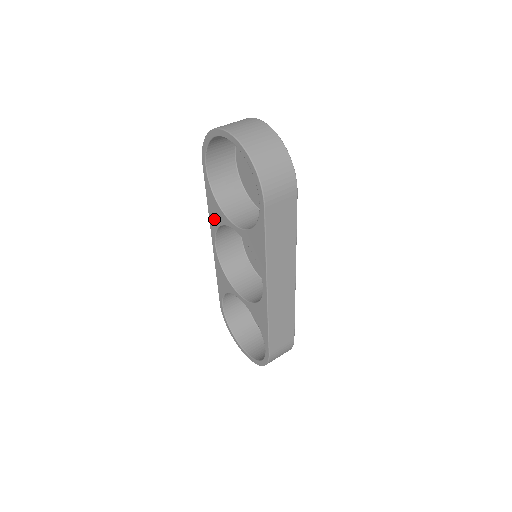
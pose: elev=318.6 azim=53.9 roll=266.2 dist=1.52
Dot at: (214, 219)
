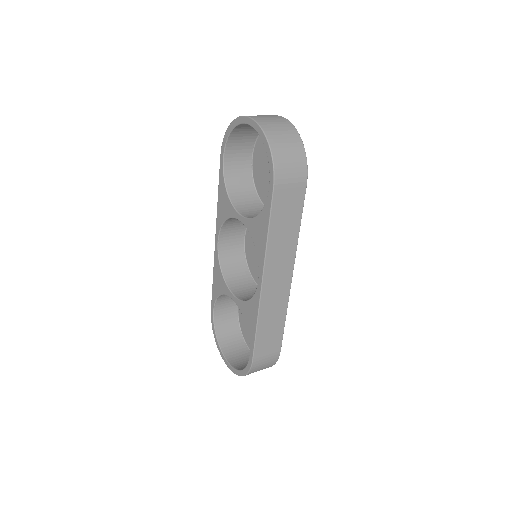
Dot at: (222, 213)
